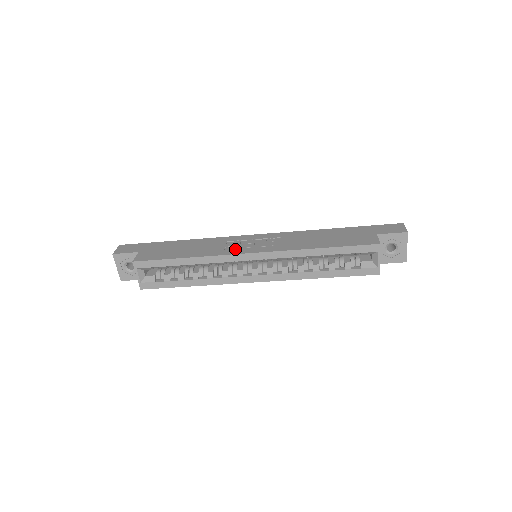
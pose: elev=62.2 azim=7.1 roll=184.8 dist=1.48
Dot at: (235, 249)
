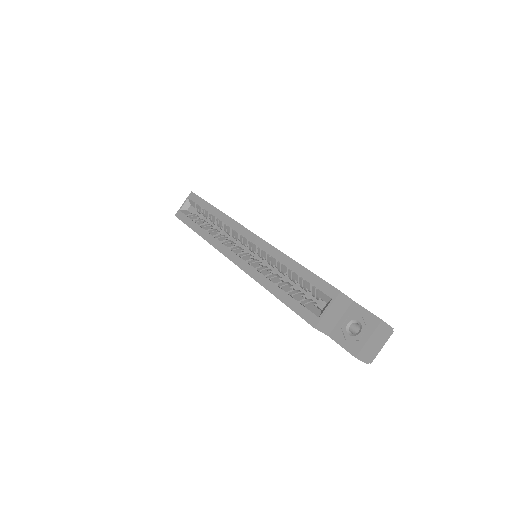
Dot at: occluded
